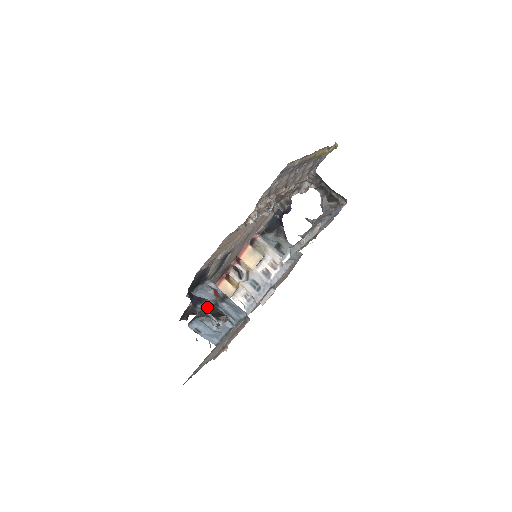
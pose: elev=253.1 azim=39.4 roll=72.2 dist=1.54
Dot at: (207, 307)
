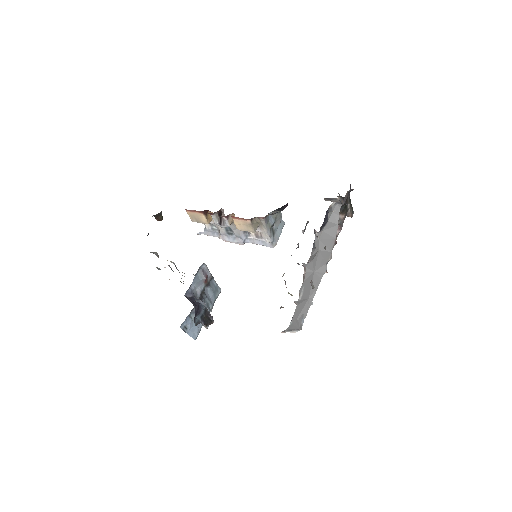
Dot at: (202, 315)
